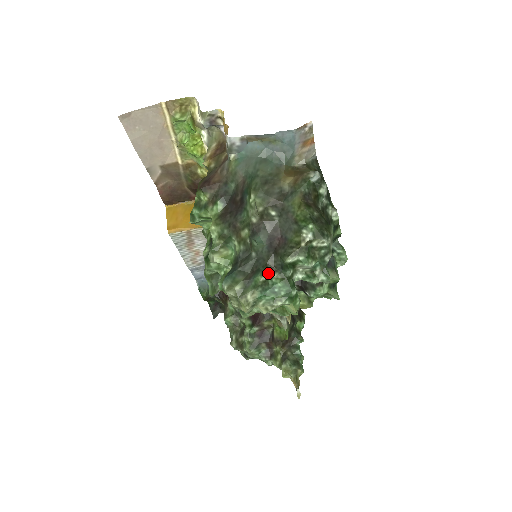
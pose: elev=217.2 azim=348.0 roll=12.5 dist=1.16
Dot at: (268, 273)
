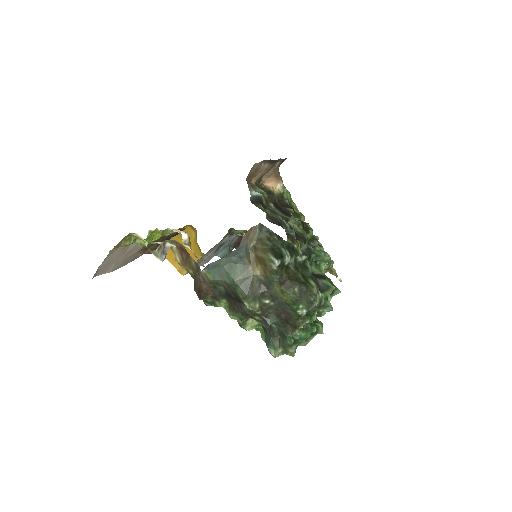
Dot at: (292, 334)
